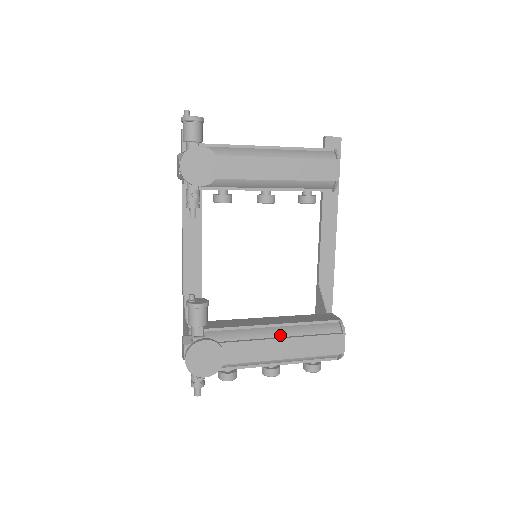
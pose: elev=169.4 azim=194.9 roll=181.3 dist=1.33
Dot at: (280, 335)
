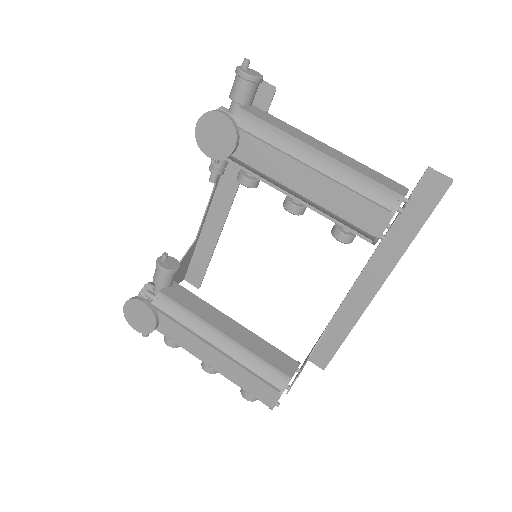
Dot at: (219, 346)
